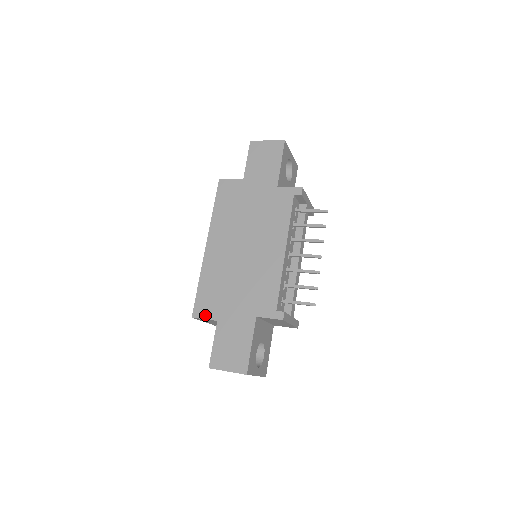
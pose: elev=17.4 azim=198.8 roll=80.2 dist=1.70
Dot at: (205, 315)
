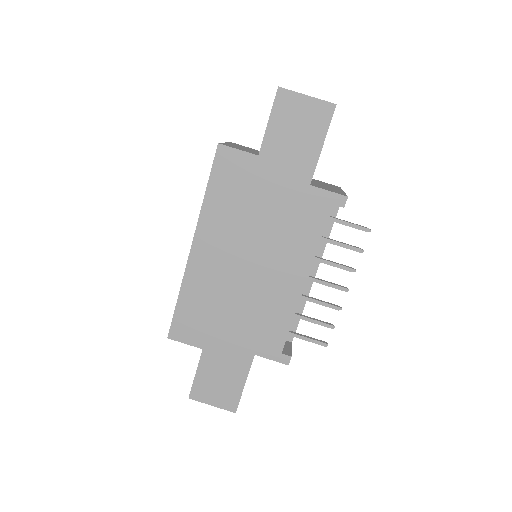
Dot at: (186, 339)
